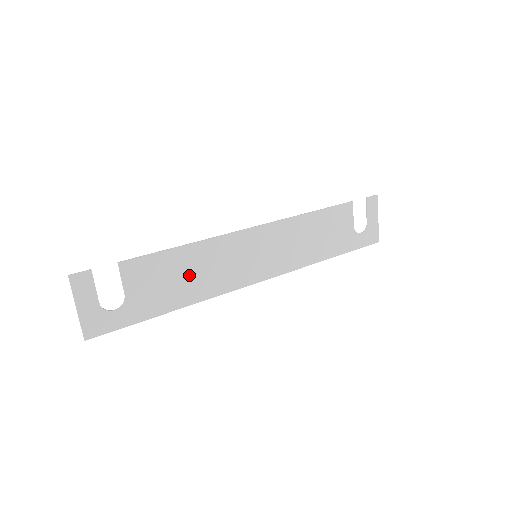
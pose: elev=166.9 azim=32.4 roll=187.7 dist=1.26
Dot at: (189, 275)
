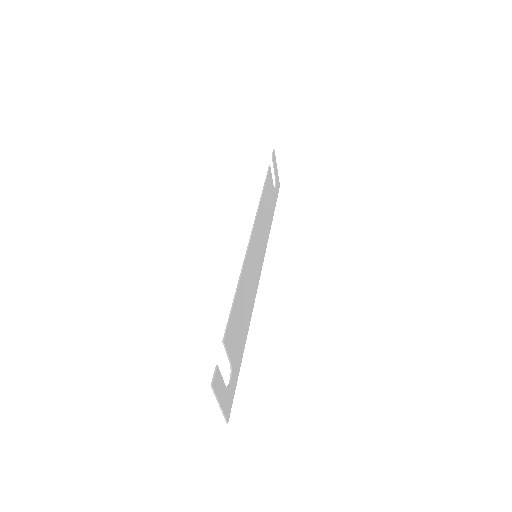
Dot at: (243, 308)
